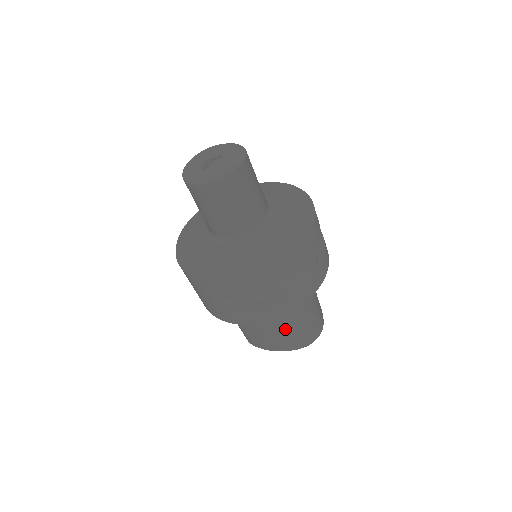
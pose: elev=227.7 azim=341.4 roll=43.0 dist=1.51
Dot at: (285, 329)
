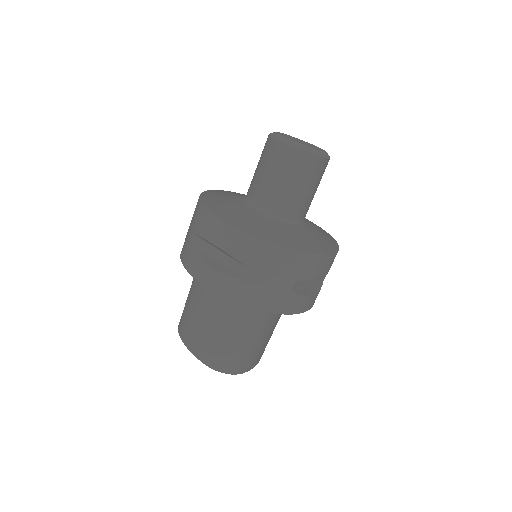
Dot at: (213, 328)
